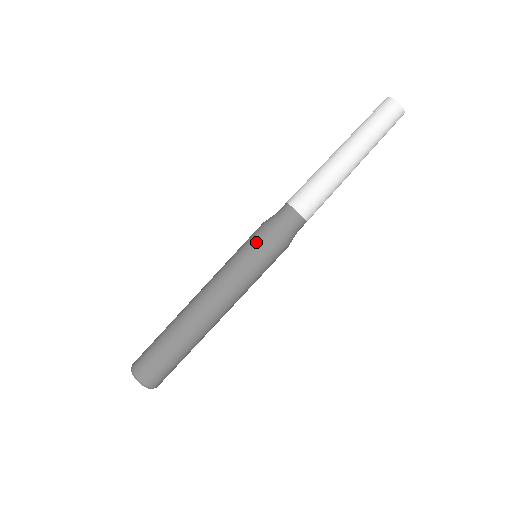
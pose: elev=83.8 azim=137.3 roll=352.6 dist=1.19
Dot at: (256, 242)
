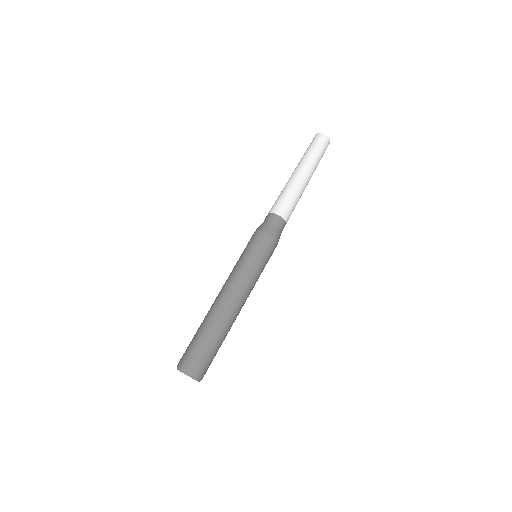
Dot at: occluded
